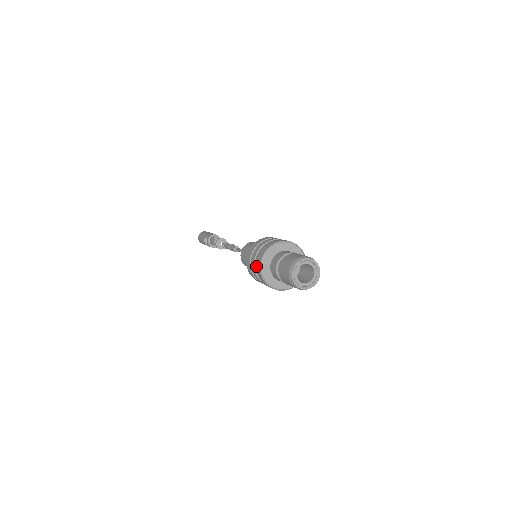
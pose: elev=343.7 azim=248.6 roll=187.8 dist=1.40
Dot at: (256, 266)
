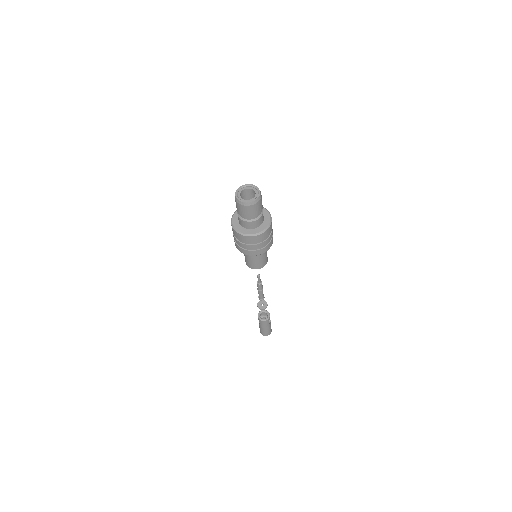
Dot at: occluded
